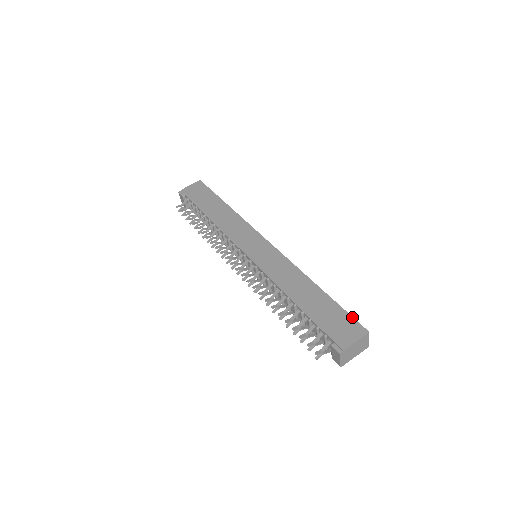
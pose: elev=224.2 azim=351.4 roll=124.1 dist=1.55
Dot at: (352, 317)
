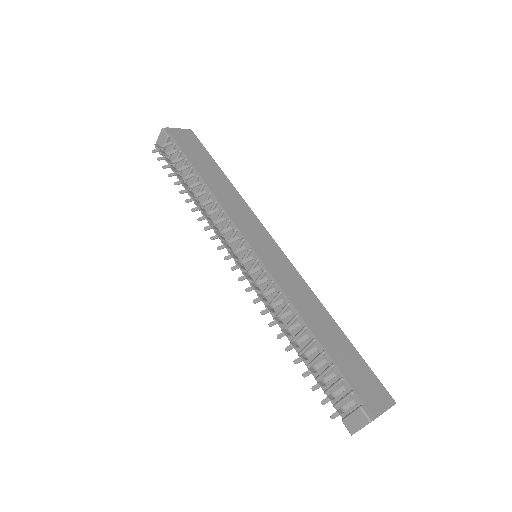
Dot at: occluded
